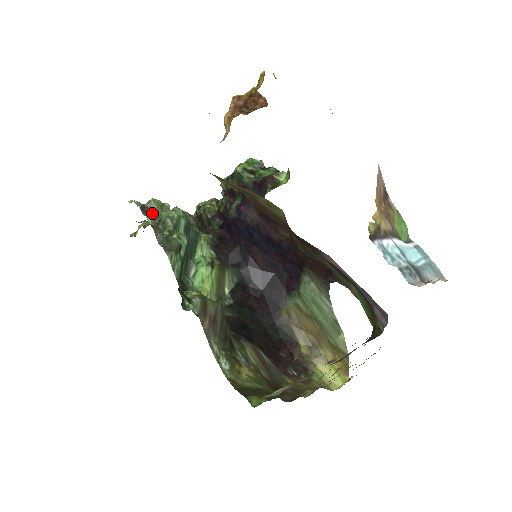
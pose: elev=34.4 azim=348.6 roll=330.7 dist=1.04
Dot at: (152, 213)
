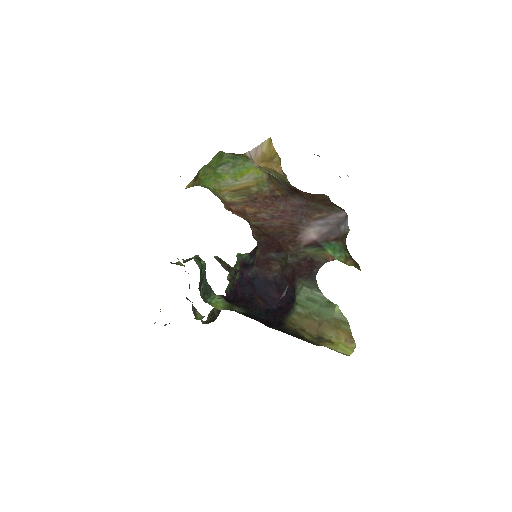
Dot at: occluded
